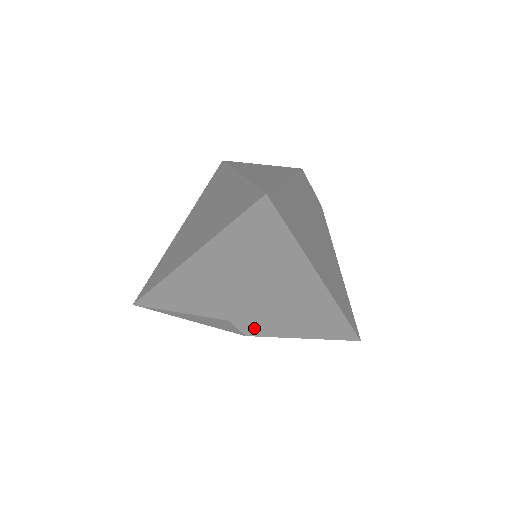
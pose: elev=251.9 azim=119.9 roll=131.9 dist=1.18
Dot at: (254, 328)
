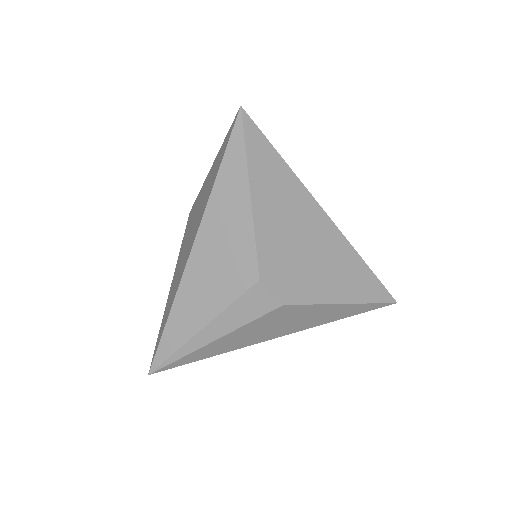
Dot at: (288, 291)
